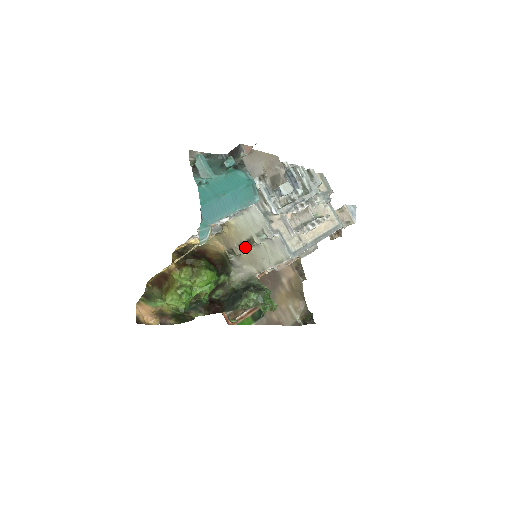
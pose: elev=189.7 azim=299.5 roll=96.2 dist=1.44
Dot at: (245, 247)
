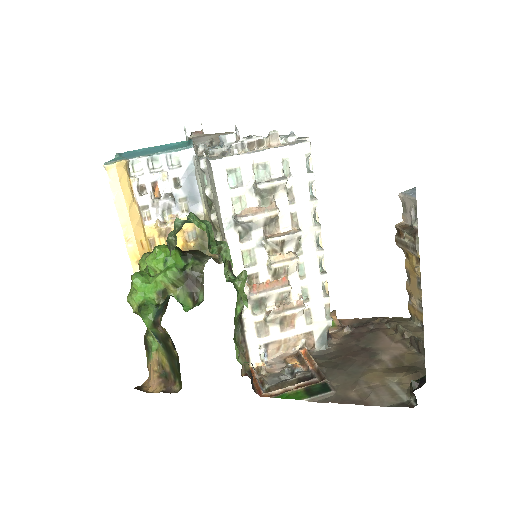
Dot at: (210, 218)
